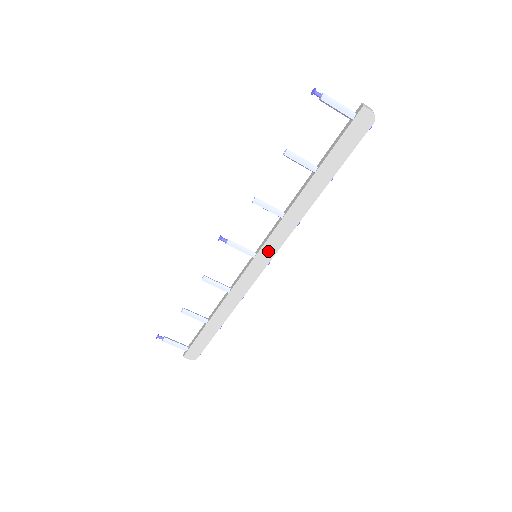
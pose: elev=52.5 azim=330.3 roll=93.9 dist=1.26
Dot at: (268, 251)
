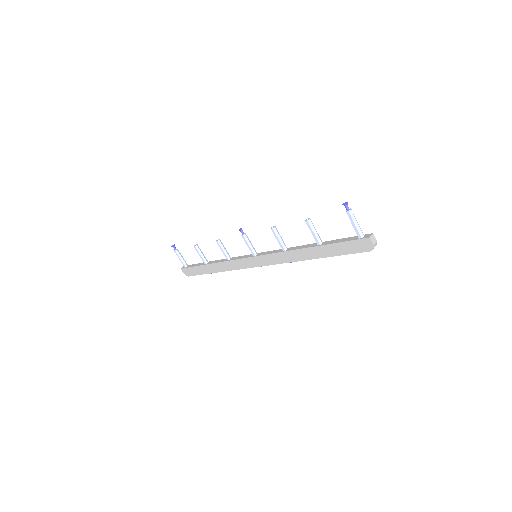
Dot at: (264, 260)
